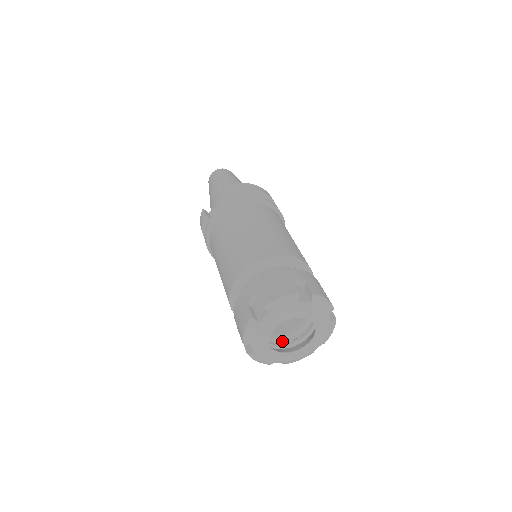
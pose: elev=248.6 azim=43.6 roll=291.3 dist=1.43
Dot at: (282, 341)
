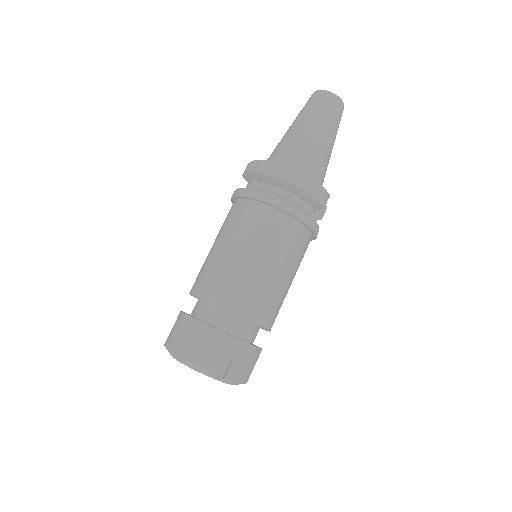
Dot at: occluded
